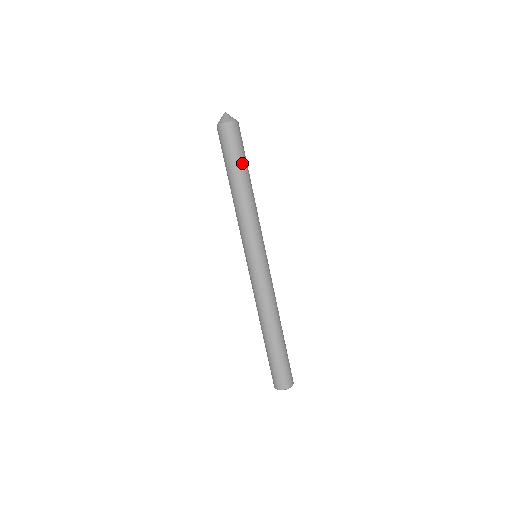
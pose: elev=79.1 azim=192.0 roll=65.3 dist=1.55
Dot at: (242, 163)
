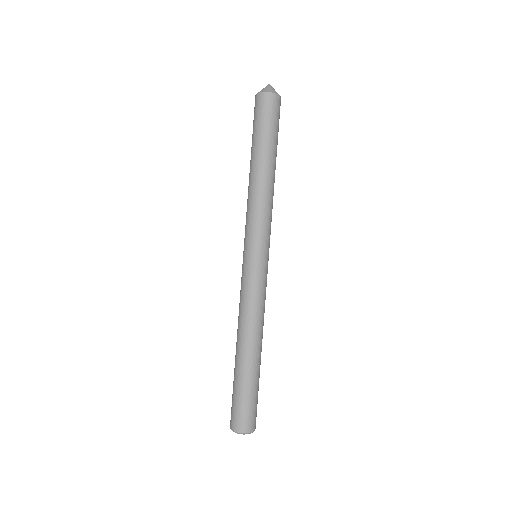
Dot at: (268, 141)
